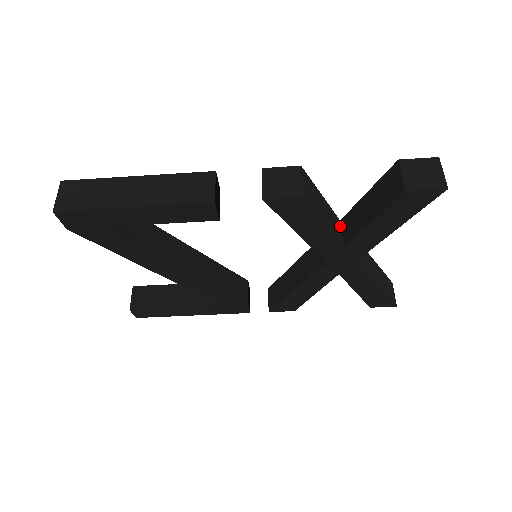
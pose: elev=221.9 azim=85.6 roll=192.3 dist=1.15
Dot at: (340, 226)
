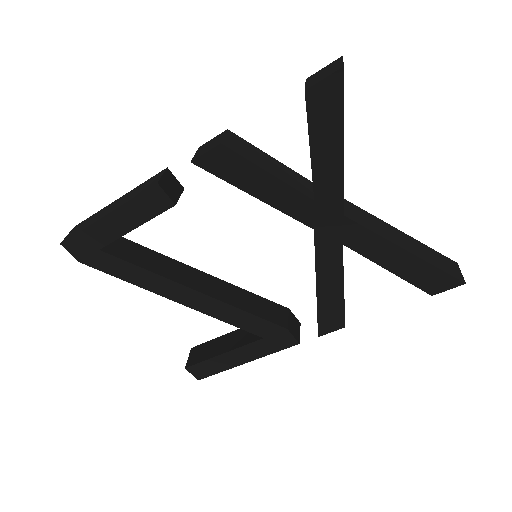
Dot at: (312, 186)
